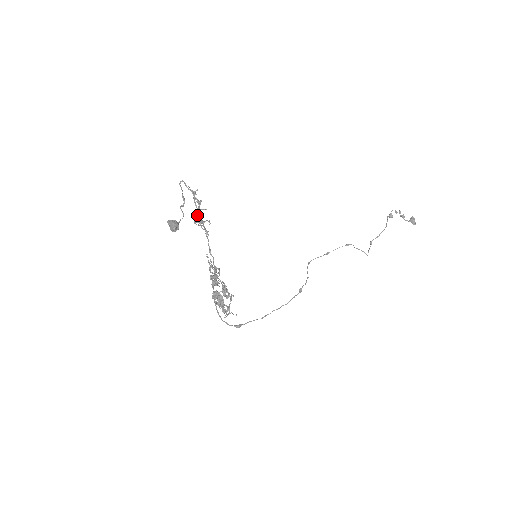
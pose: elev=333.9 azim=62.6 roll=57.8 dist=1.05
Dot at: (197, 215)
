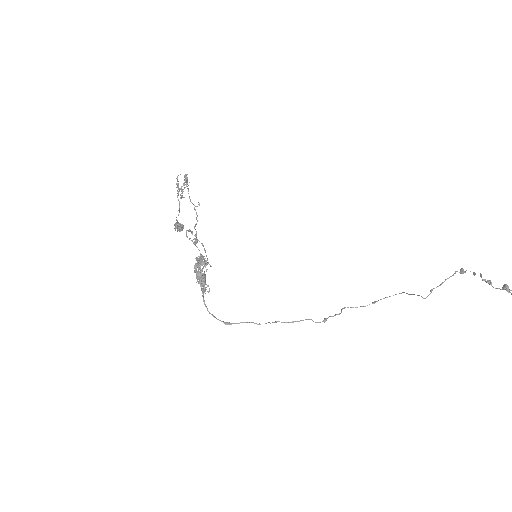
Dot at: (181, 187)
